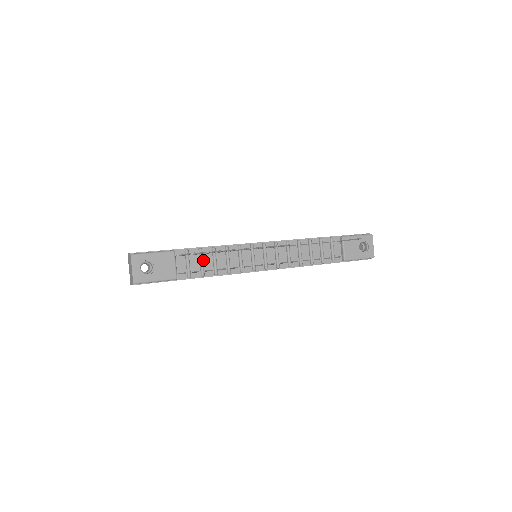
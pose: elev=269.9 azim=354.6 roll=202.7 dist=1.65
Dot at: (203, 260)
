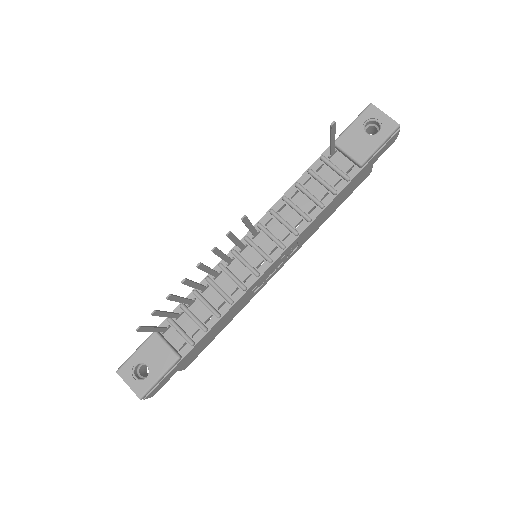
Dot at: (194, 314)
